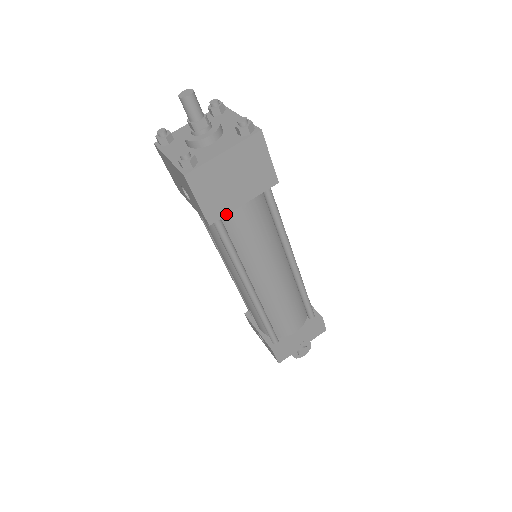
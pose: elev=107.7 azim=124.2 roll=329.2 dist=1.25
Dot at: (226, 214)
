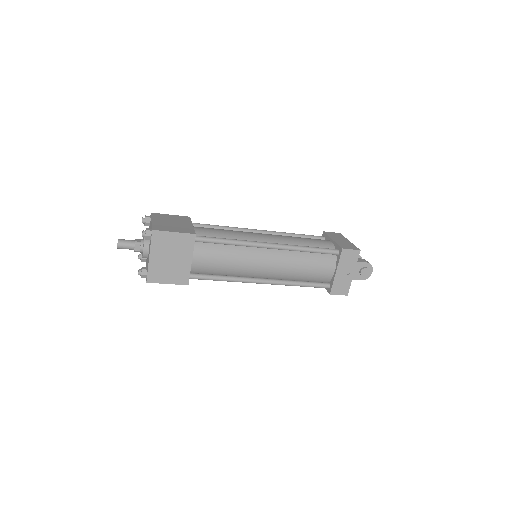
Dot at: (189, 273)
